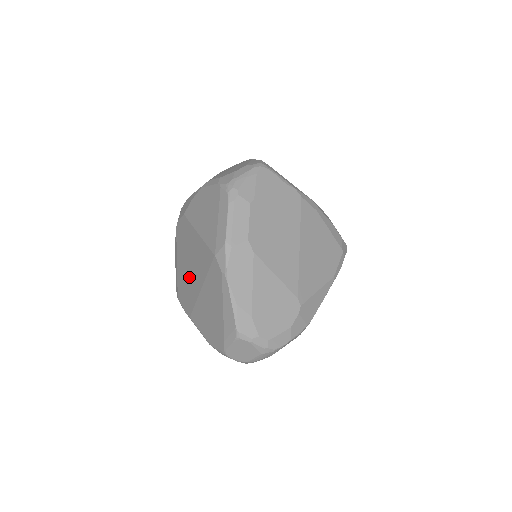
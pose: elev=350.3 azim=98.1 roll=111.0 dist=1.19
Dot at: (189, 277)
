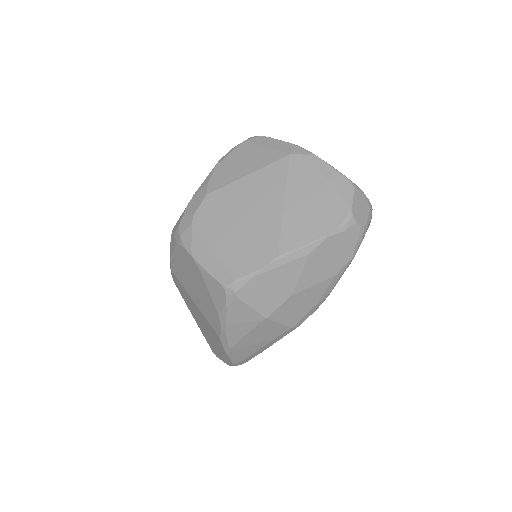
Dot at: (252, 225)
